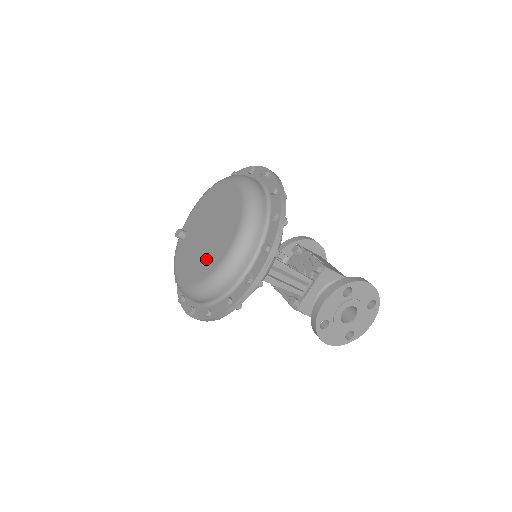
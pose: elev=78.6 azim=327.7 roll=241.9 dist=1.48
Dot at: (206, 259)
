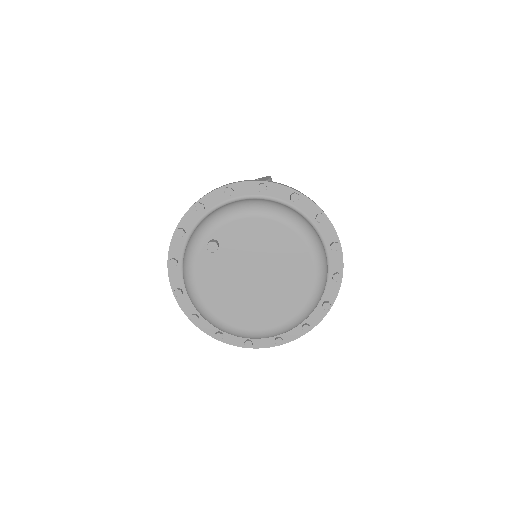
Dot at: (248, 311)
